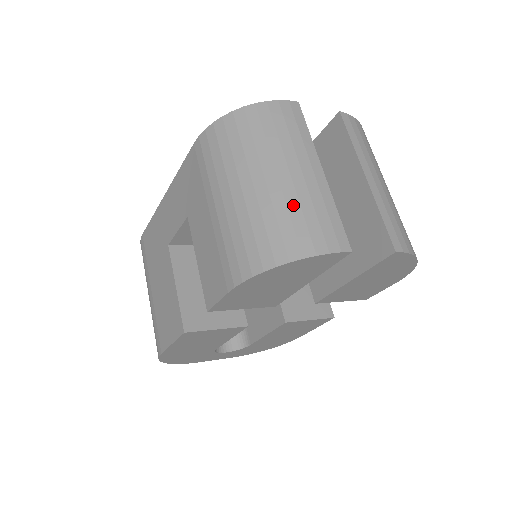
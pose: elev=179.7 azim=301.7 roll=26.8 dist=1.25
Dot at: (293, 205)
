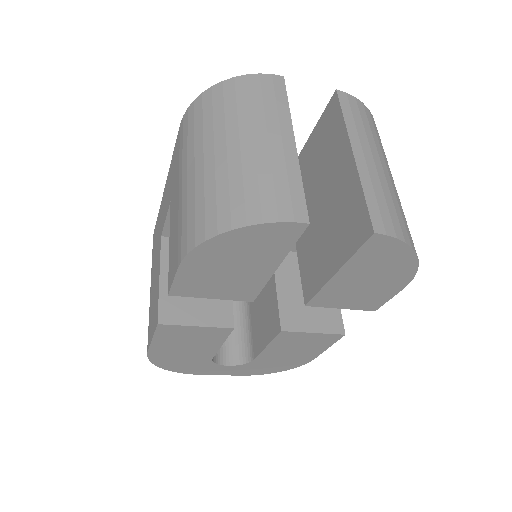
Dot at: (249, 172)
